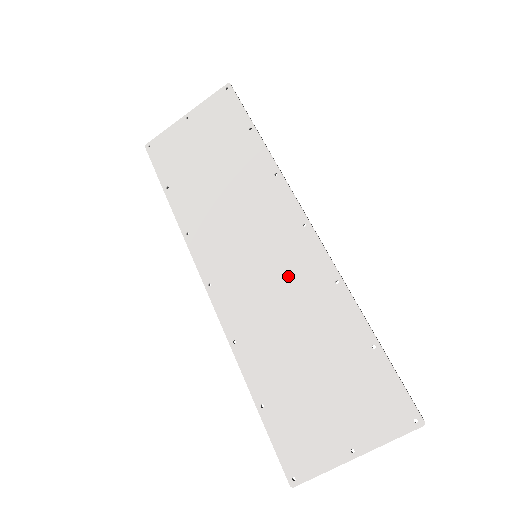
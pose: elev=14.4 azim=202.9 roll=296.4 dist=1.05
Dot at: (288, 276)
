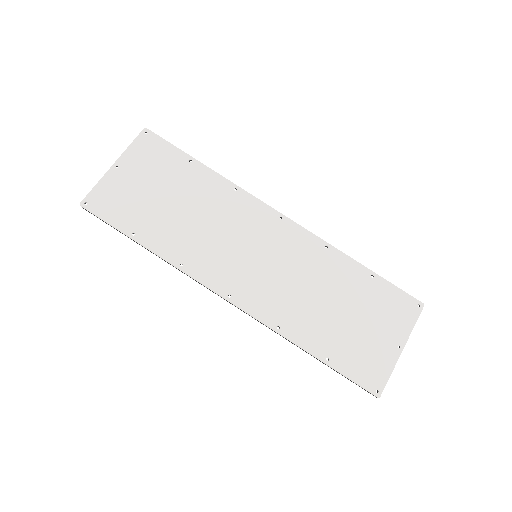
Dot at: (290, 259)
